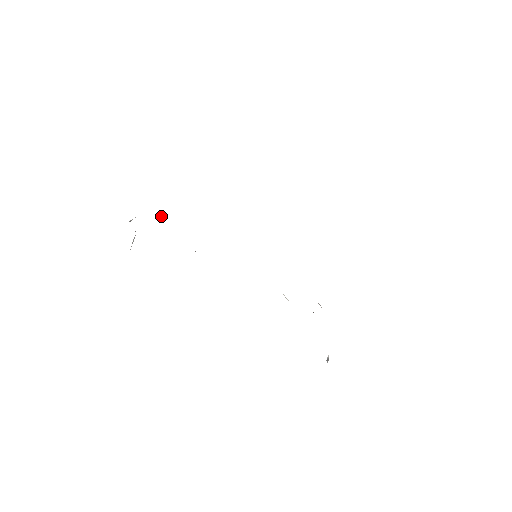
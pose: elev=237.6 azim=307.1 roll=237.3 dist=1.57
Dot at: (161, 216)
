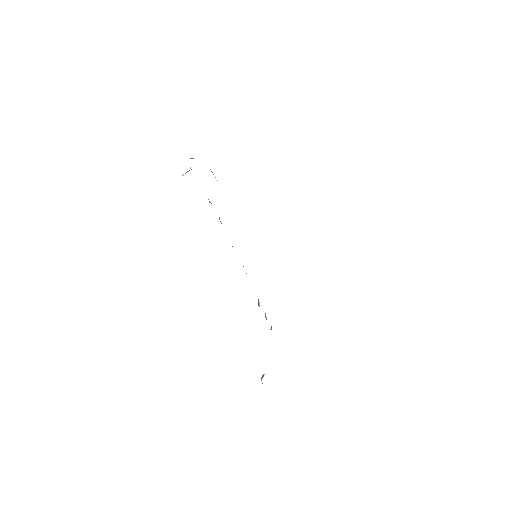
Dot at: occluded
